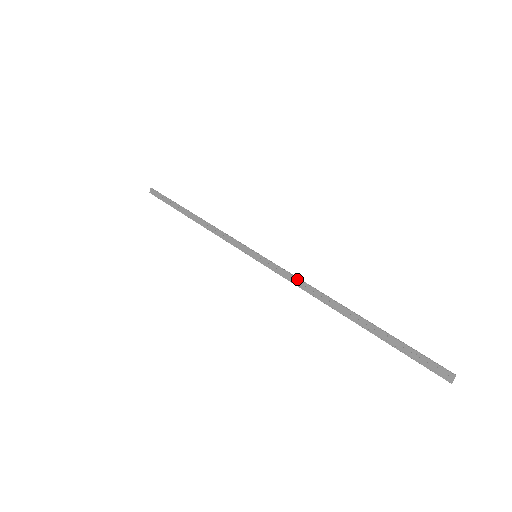
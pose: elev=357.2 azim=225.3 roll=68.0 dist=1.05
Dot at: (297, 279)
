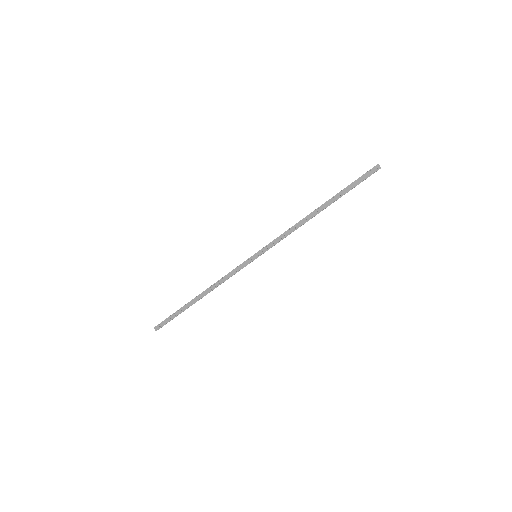
Dot at: (286, 232)
